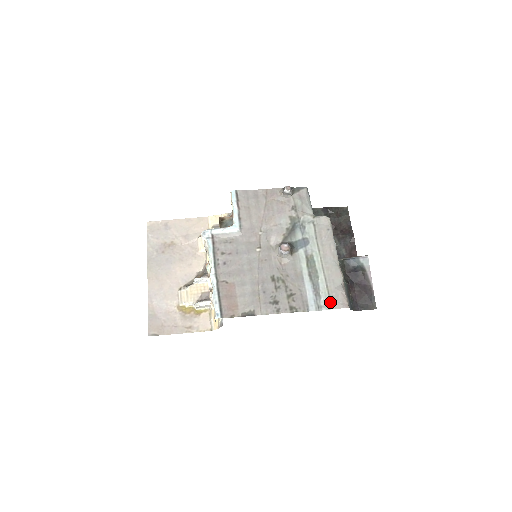
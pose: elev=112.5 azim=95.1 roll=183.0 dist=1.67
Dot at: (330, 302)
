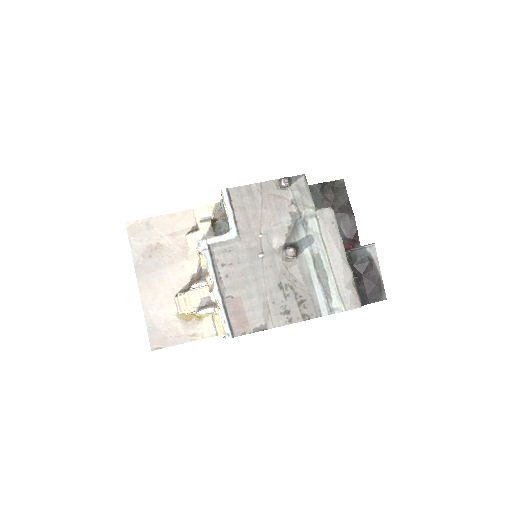
Dot at: (342, 304)
